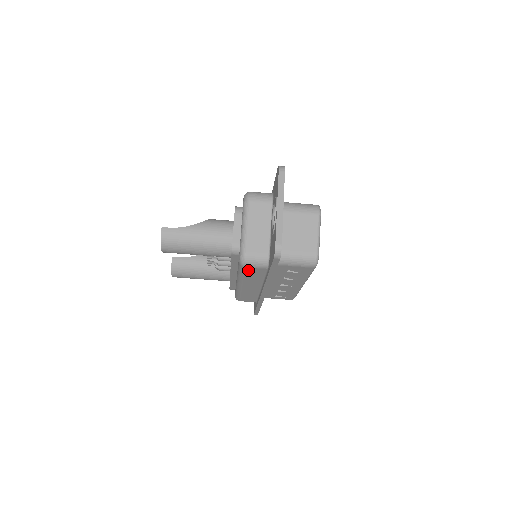
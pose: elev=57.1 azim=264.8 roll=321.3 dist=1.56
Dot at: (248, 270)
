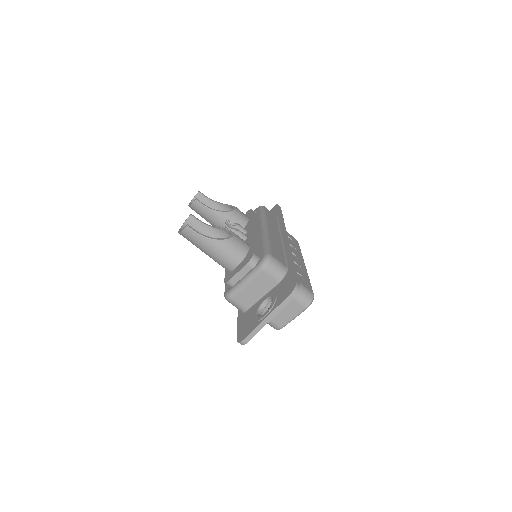
Dot at: occluded
